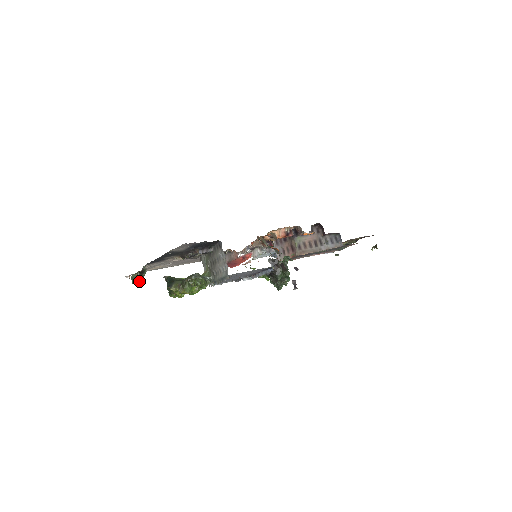
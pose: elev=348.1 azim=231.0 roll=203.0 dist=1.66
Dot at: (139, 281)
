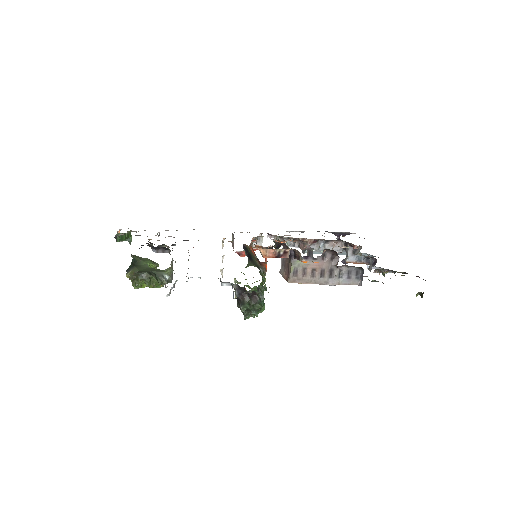
Dot at: (127, 240)
